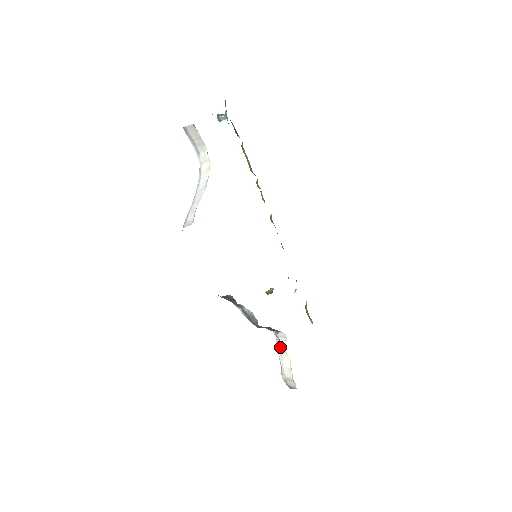
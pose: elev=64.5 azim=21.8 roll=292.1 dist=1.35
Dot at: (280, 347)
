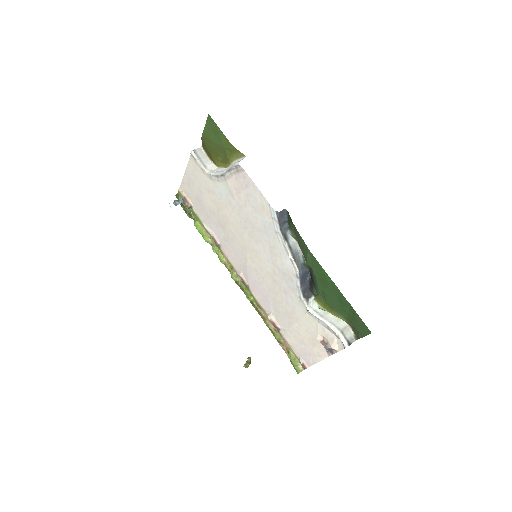
Dot at: (317, 311)
